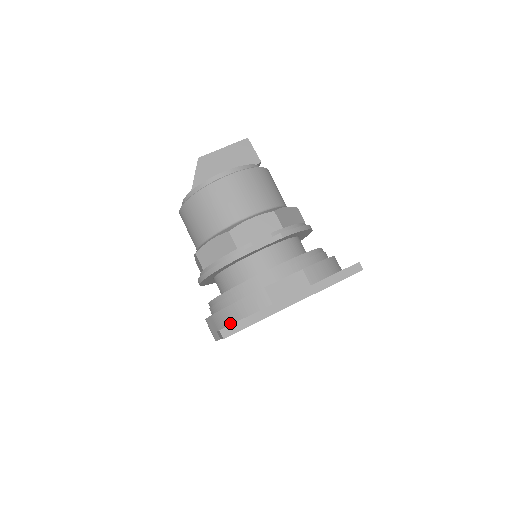
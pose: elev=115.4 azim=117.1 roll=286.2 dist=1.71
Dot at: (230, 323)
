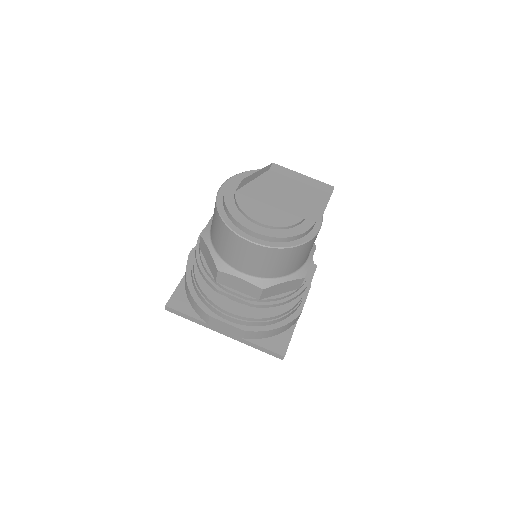
Dot at: (186, 292)
